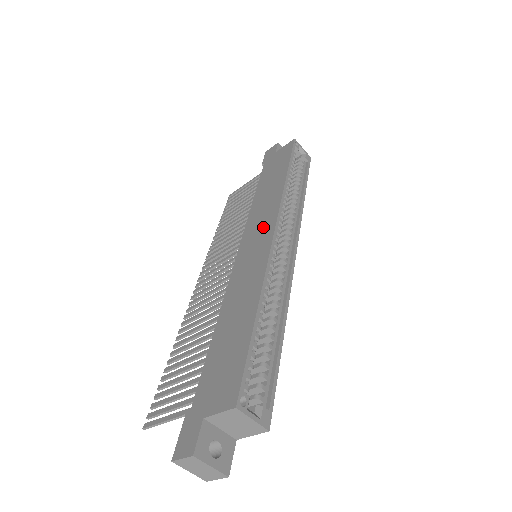
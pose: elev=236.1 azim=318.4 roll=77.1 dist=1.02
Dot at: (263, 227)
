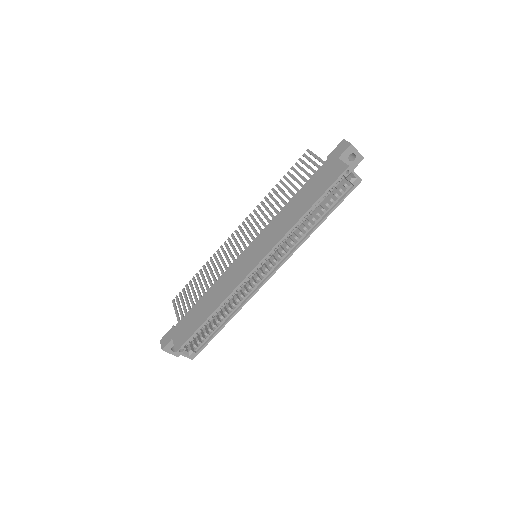
Dot at: (261, 249)
